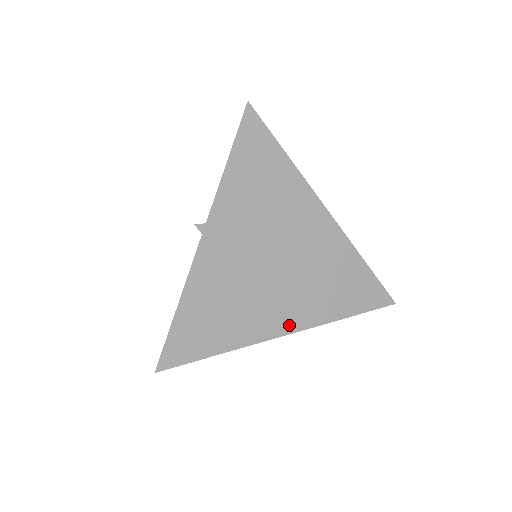
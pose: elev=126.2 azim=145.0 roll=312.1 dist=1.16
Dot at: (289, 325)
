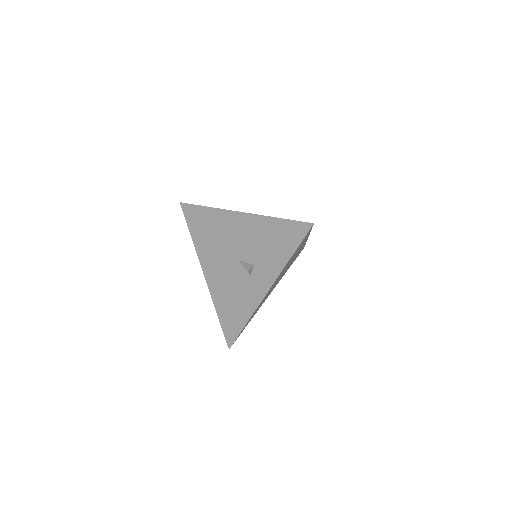
Dot at: occluded
